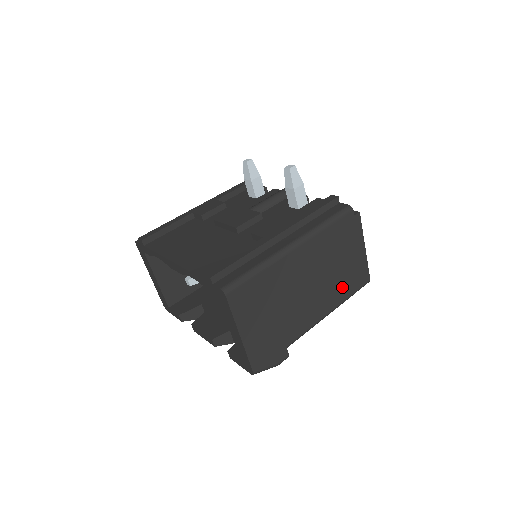
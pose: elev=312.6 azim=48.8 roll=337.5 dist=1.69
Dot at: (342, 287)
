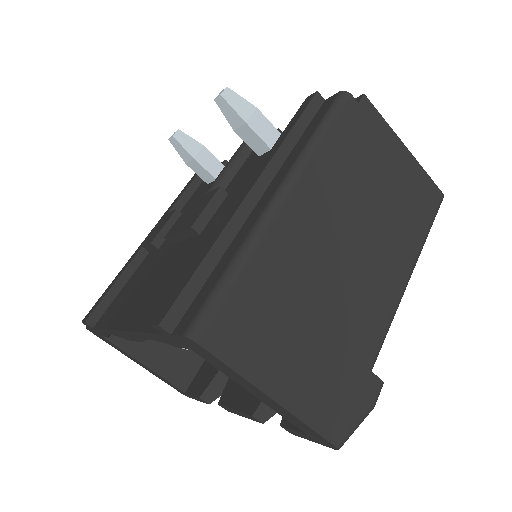
Dot at: (405, 226)
